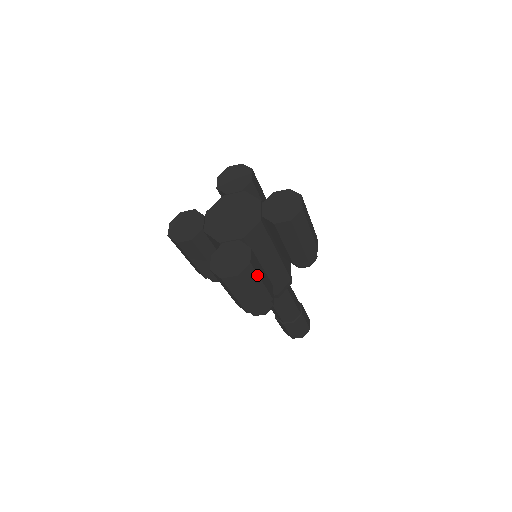
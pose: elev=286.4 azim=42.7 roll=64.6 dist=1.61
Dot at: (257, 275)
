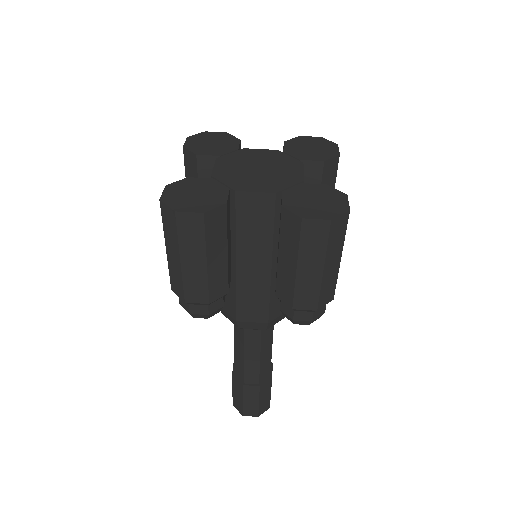
Dot at: (205, 243)
